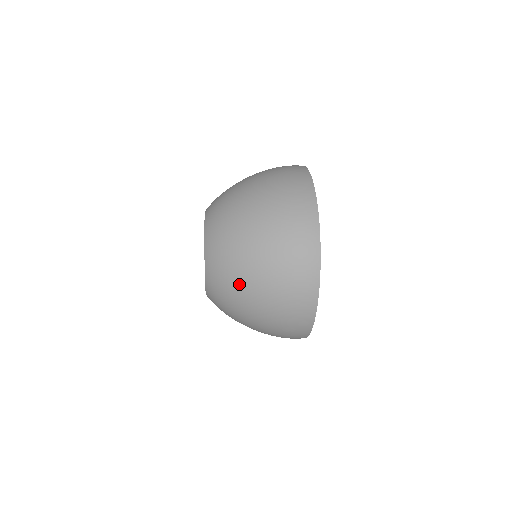
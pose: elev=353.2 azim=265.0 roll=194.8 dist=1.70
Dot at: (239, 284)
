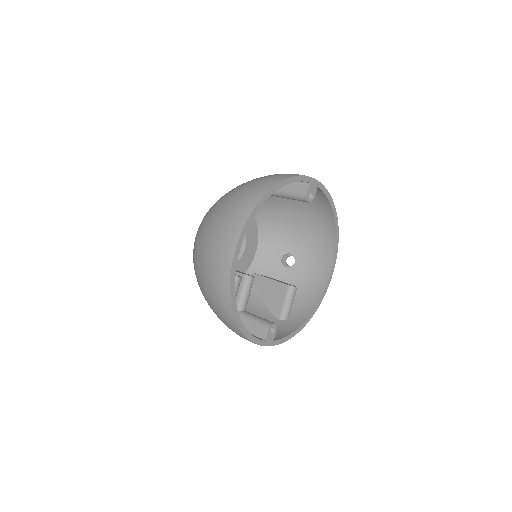
Dot at: (196, 274)
